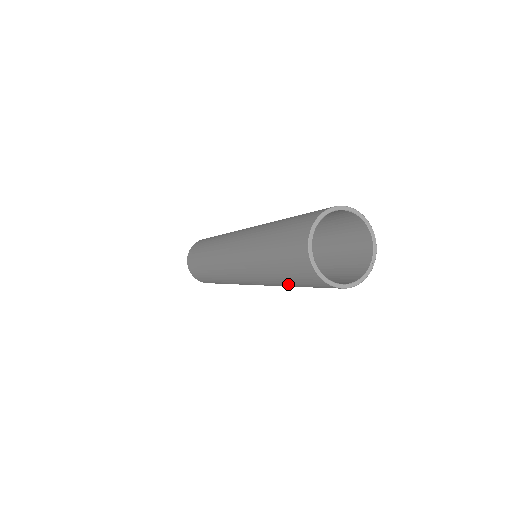
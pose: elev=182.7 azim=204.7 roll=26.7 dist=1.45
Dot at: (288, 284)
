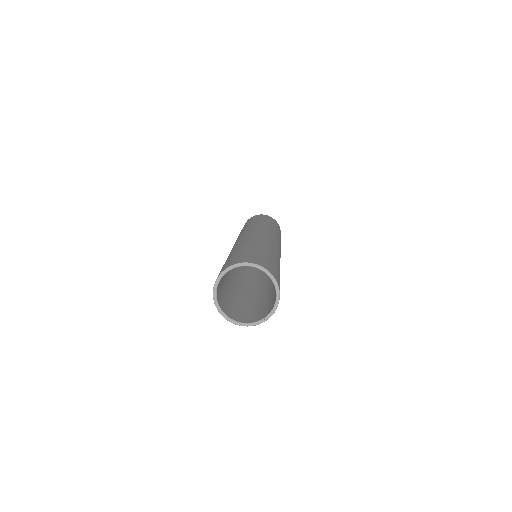
Dot at: occluded
